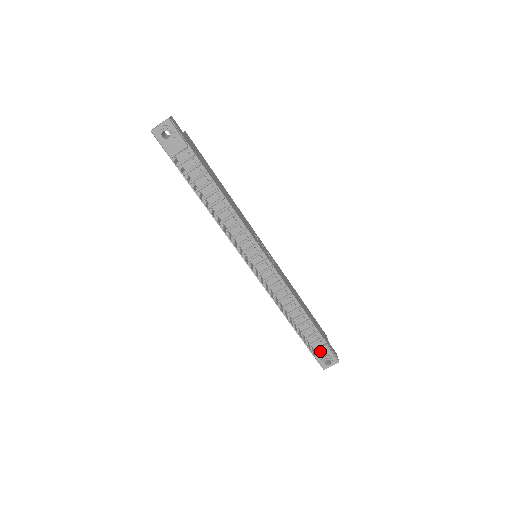
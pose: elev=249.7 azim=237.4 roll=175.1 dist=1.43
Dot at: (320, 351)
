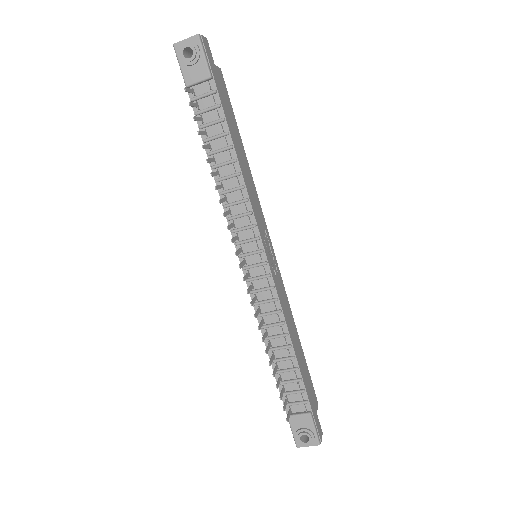
Dot at: (299, 418)
